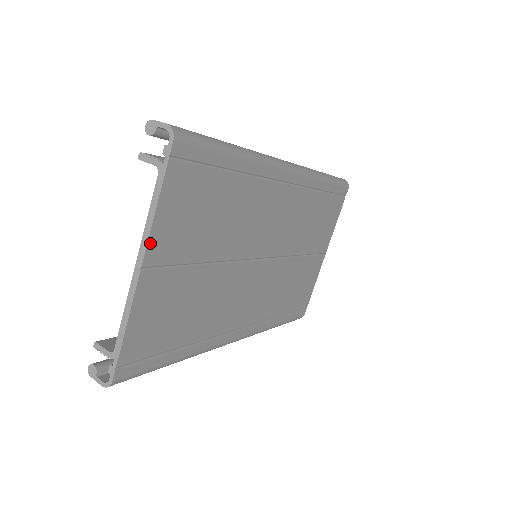
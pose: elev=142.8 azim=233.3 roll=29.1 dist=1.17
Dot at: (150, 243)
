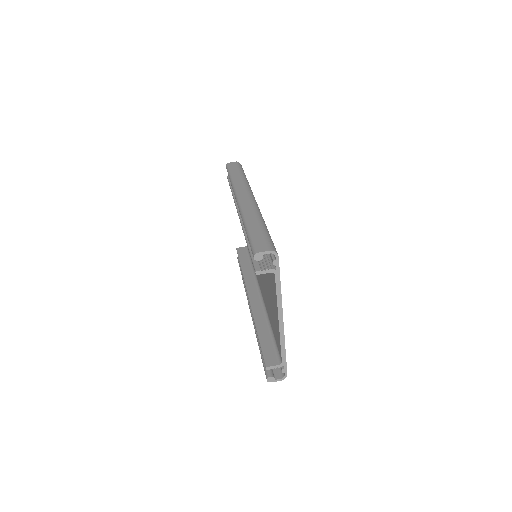
Dot at: occluded
